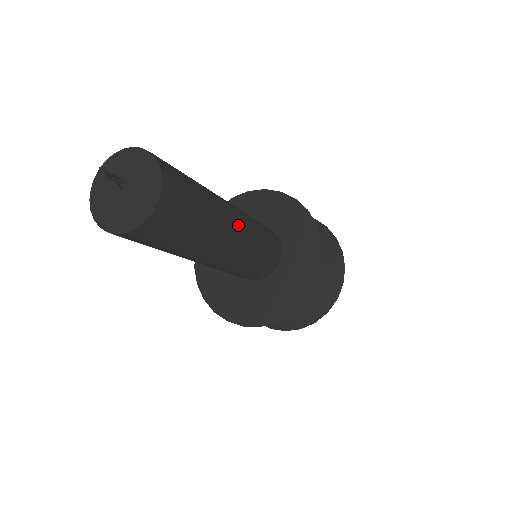
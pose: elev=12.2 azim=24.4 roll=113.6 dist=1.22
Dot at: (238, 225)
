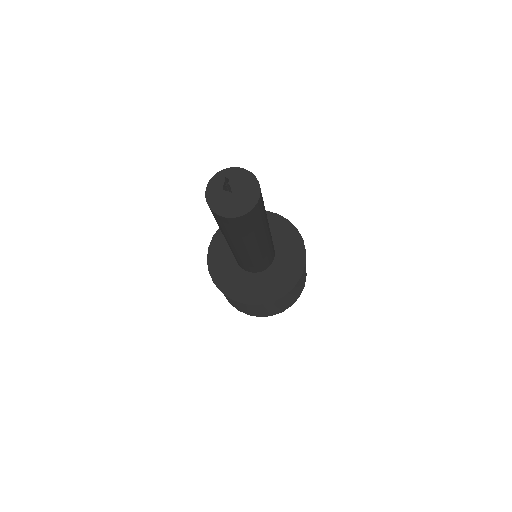
Dot at: occluded
